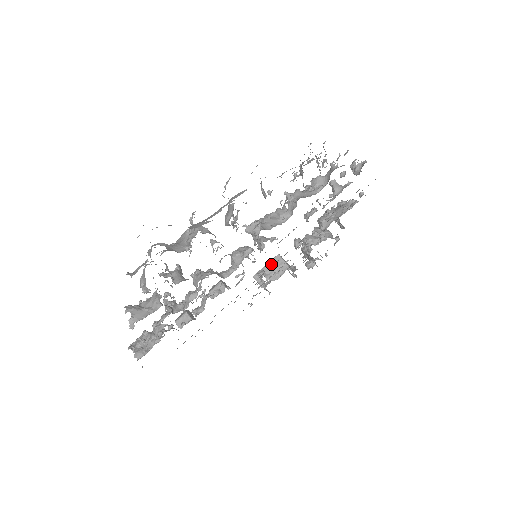
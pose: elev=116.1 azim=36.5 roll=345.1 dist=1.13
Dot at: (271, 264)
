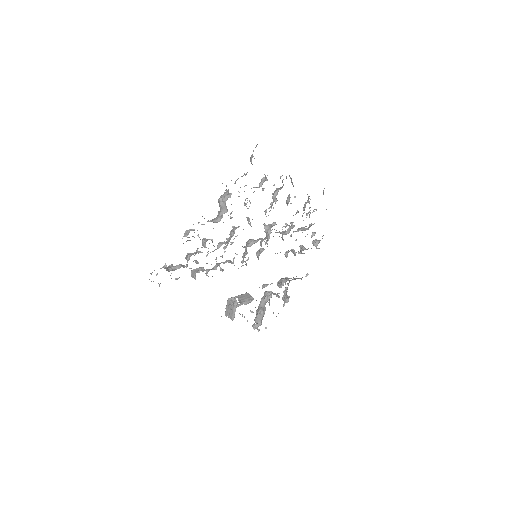
Dot at: (242, 296)
